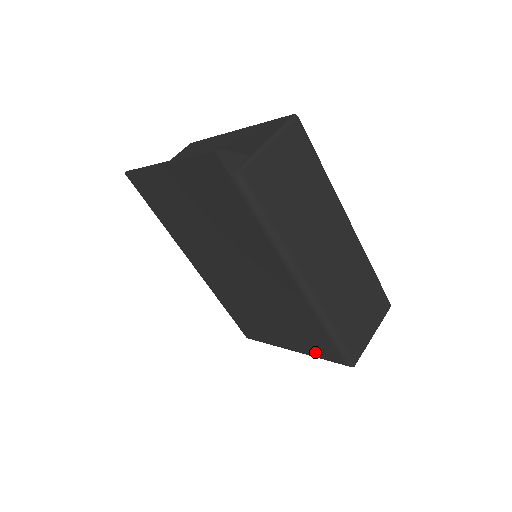
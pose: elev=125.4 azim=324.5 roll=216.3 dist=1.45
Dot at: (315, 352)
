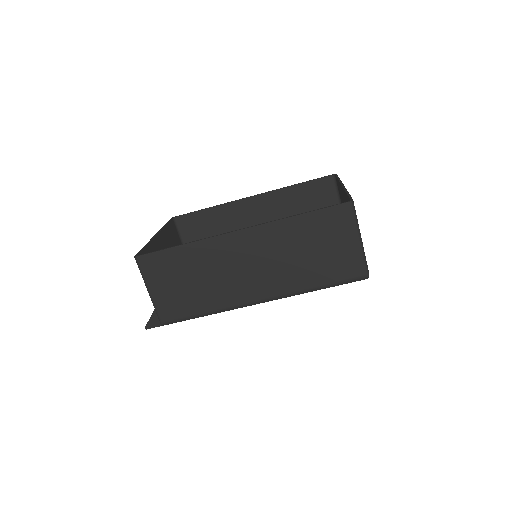
Dot at: occluded
